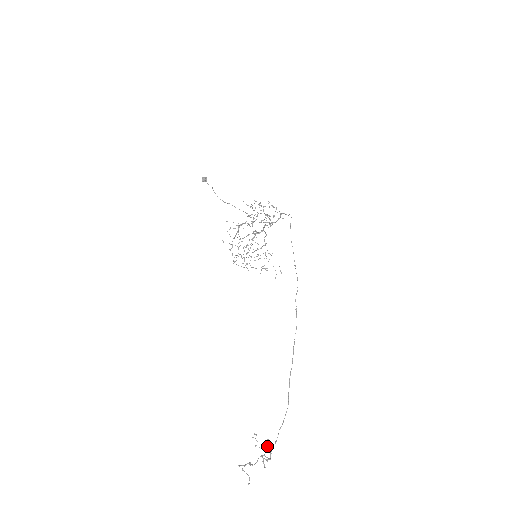
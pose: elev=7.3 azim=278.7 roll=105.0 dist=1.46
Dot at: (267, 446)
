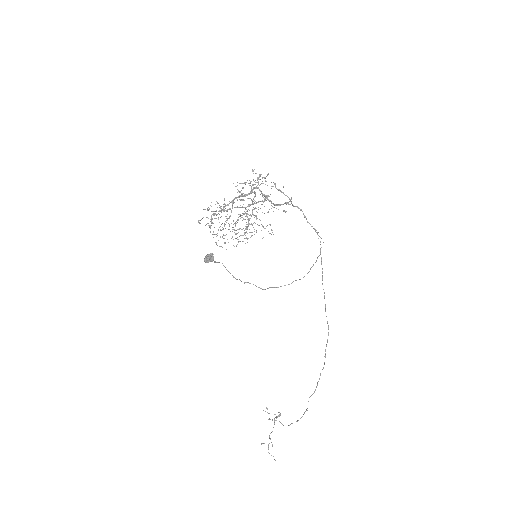
Dot at: (279, 416)
